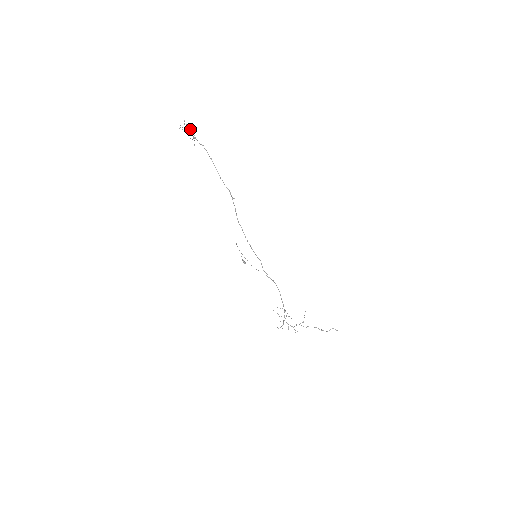
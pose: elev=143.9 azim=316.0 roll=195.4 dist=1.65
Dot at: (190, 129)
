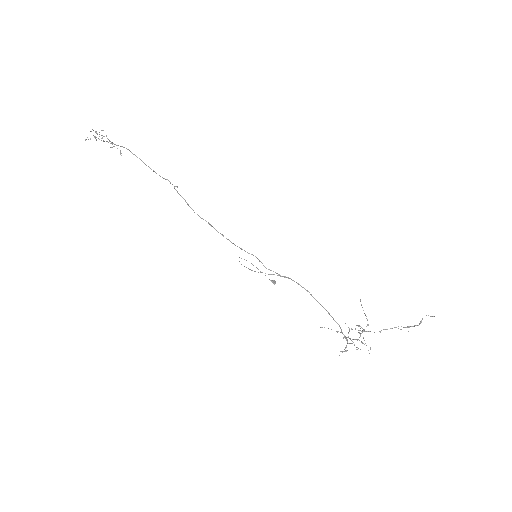
Dot at: (97, 134)
